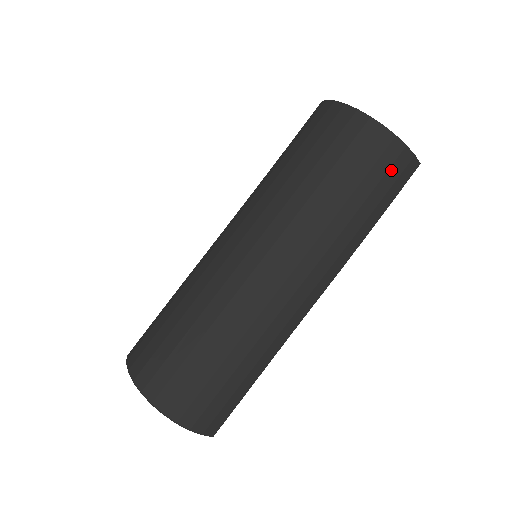
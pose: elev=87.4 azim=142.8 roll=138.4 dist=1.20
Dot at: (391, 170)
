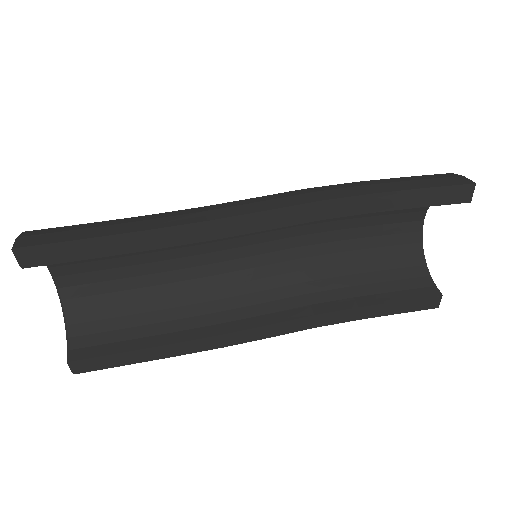
Dot at: (424, 176)
